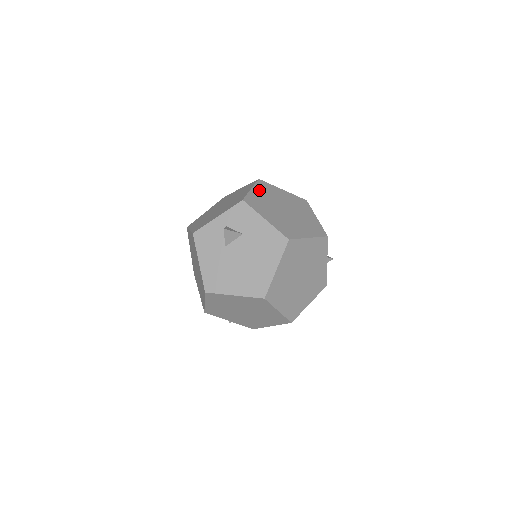
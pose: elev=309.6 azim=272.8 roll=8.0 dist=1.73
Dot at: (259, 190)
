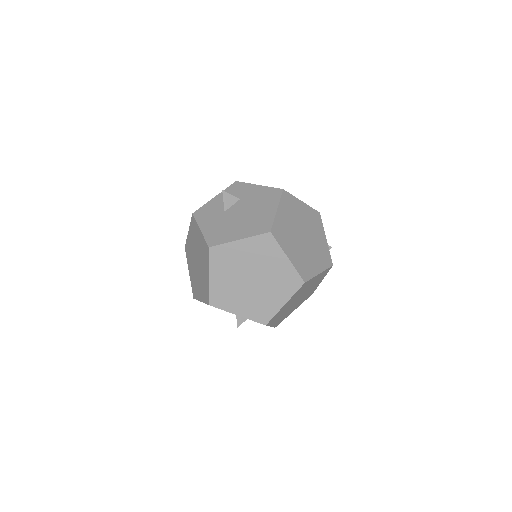
Dot at: occluded
